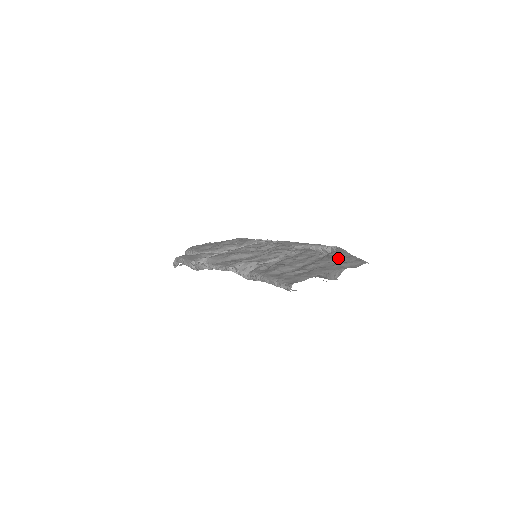
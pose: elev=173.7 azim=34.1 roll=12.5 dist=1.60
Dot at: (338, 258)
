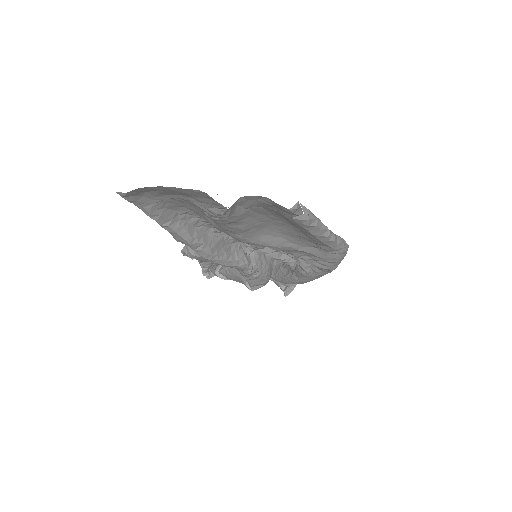
Dot at: occluded
